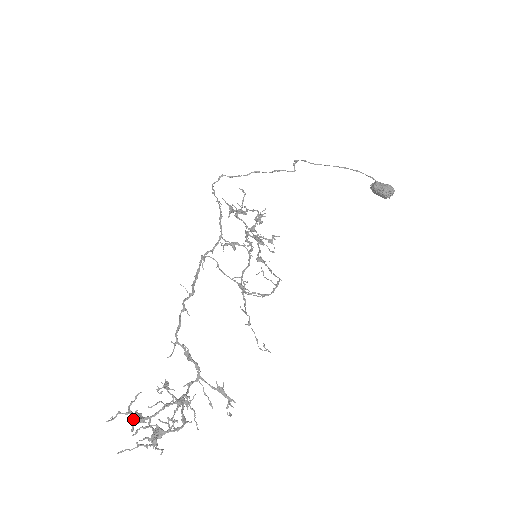
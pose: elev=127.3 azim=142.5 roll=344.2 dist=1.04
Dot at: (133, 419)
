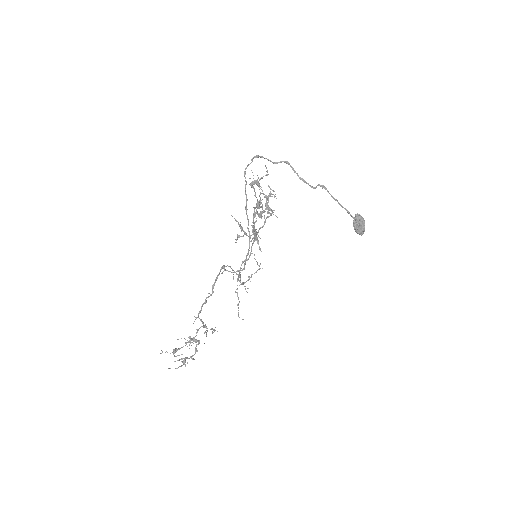
Dot at: (173, 352)
